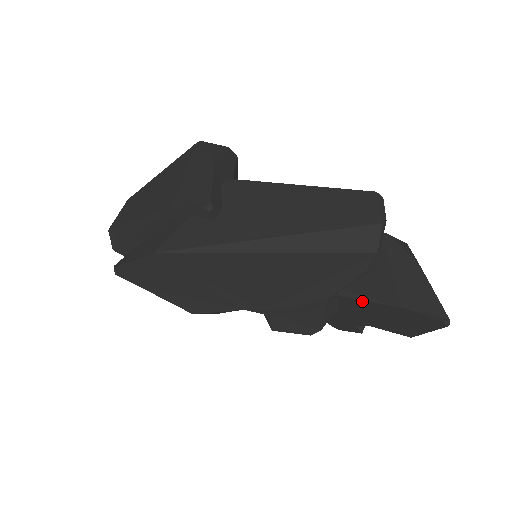
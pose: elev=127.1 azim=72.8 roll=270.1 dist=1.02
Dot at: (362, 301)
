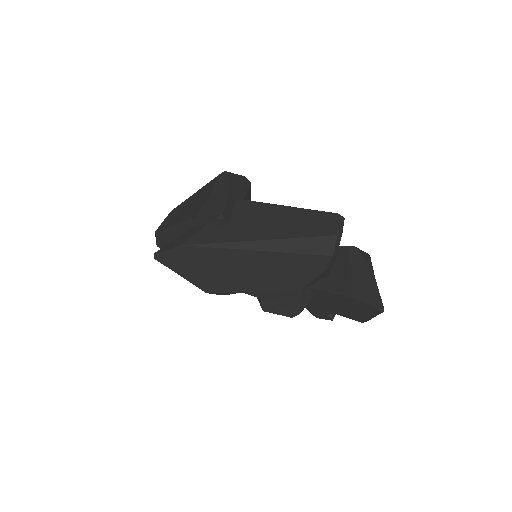
Dot at: (327, 292)
